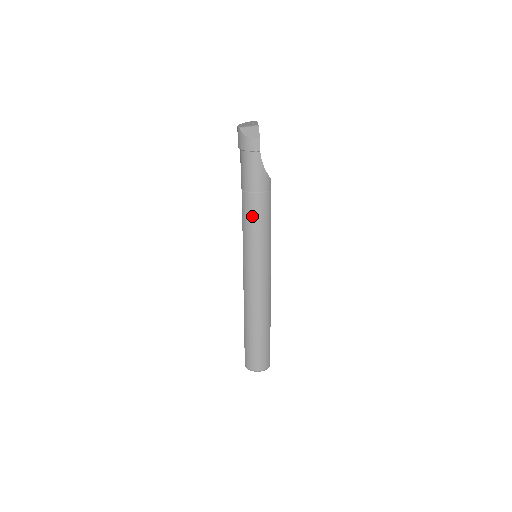
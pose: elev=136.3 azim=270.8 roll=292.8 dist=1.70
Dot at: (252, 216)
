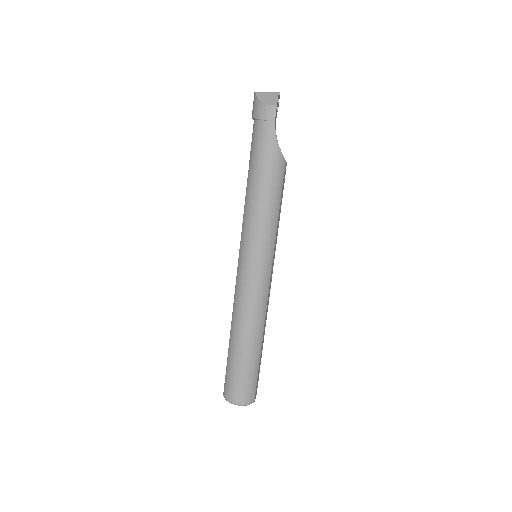
Dot at: (255, 201)
